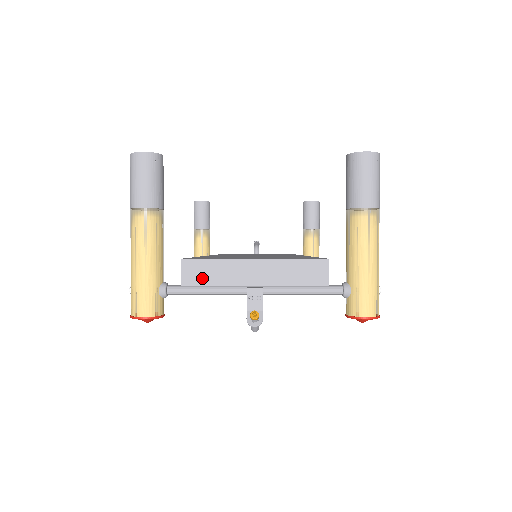
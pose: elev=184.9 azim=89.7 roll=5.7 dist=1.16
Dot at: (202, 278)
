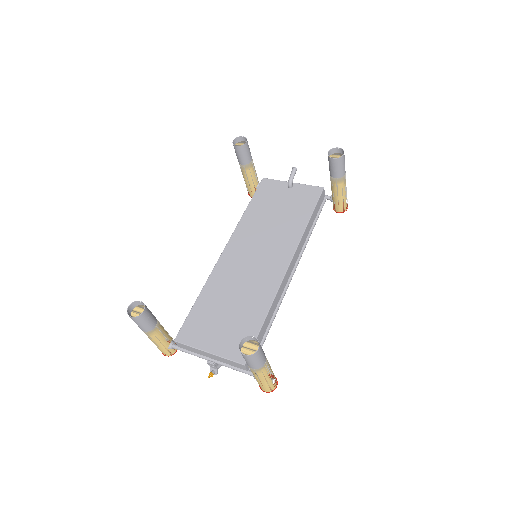
Dot at: (187, 349)
